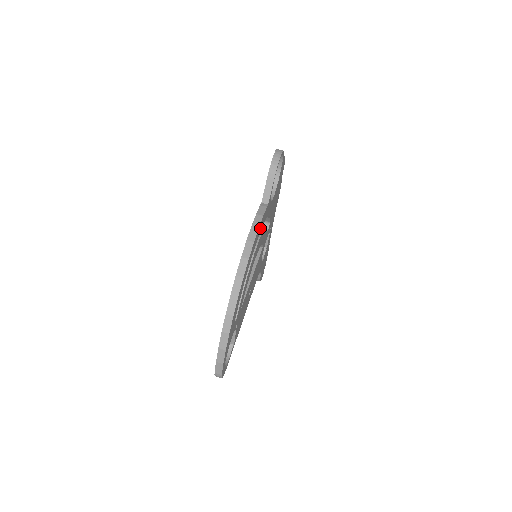
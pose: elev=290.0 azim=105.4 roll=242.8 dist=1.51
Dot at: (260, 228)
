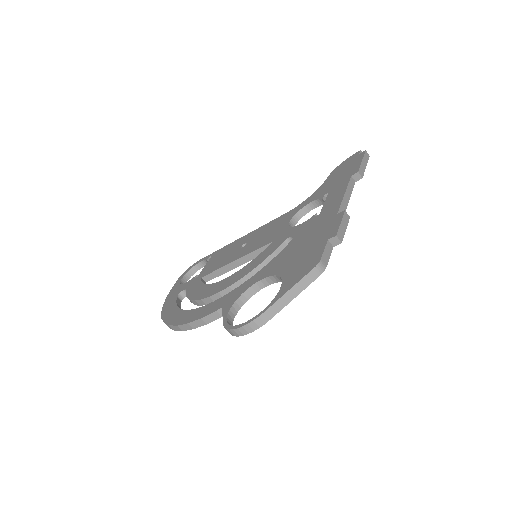
Dot at: occluded
